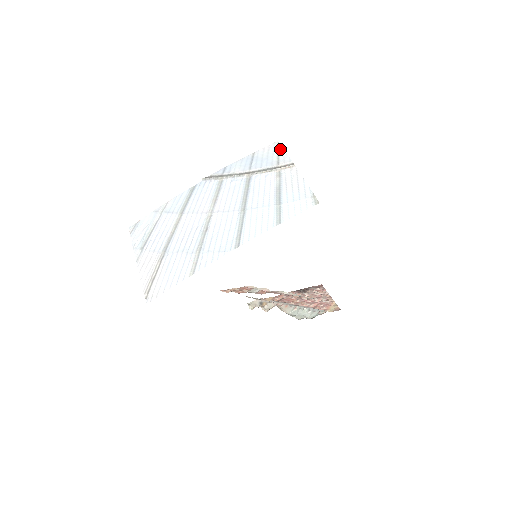
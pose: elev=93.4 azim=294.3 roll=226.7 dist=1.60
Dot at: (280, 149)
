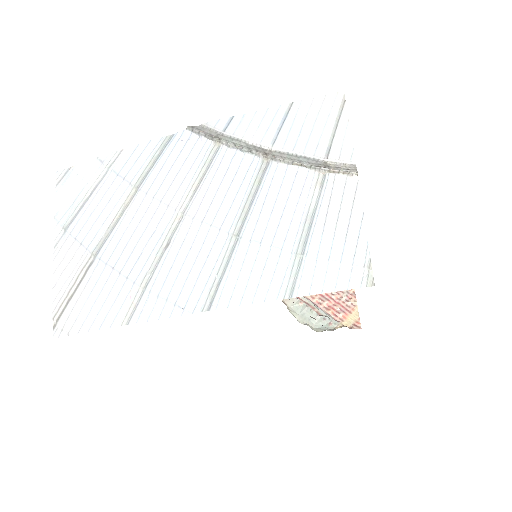
Dot at: (342, 116)
